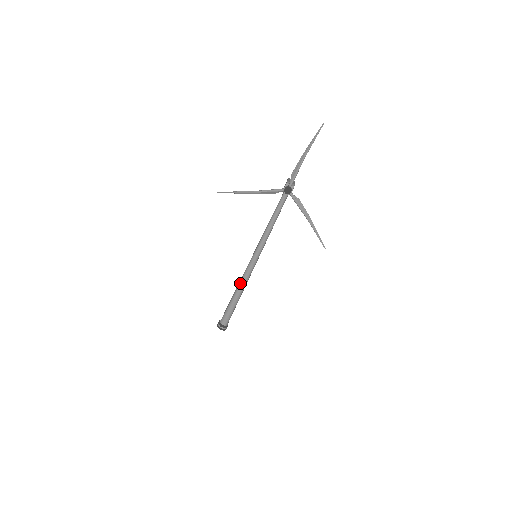
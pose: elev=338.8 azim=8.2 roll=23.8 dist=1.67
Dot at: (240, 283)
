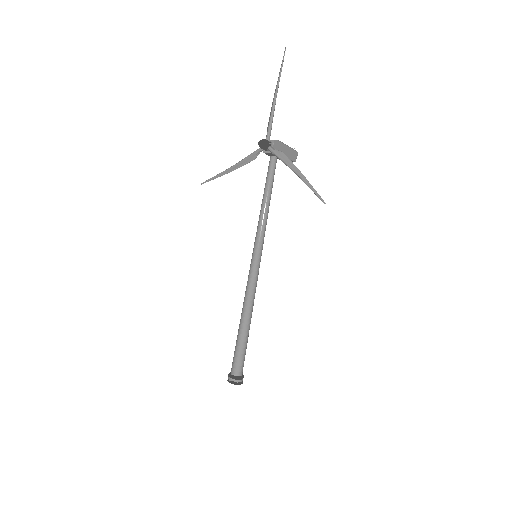
Dot at: occluded
